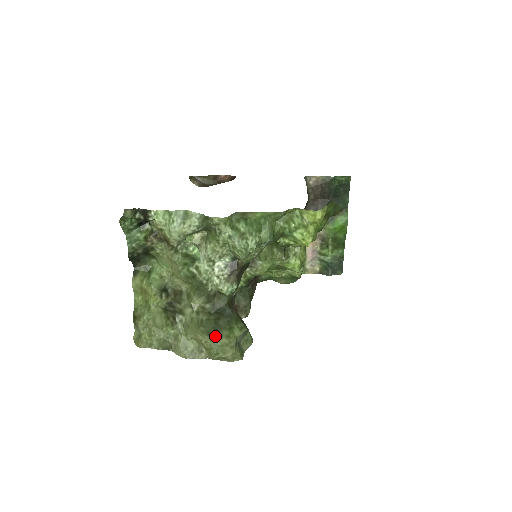
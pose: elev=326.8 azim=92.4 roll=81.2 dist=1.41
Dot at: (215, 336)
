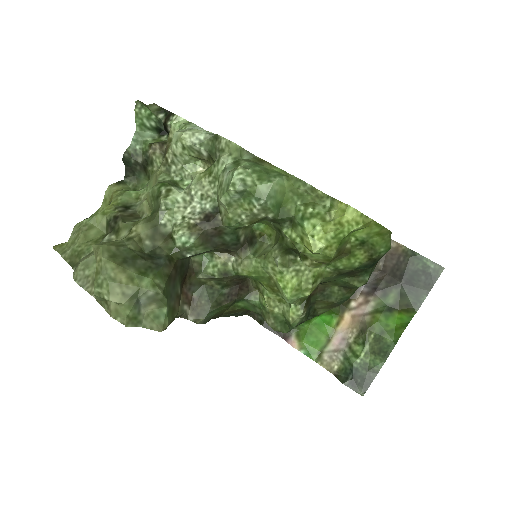
Dot at: (117, 263)
